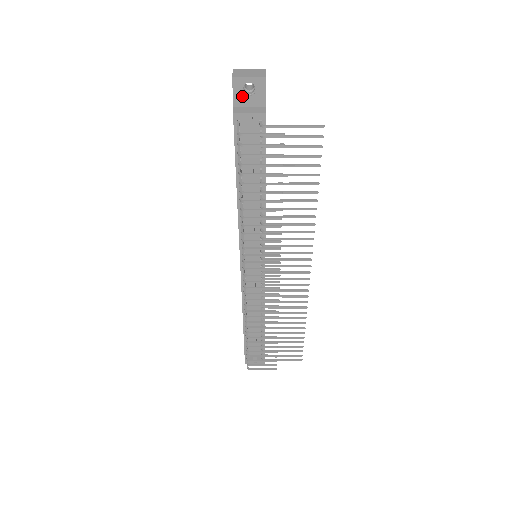
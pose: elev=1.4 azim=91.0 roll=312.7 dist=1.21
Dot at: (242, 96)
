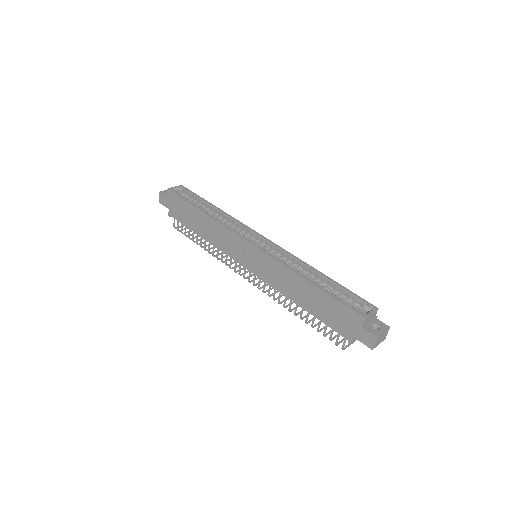
Dot at: occluded
